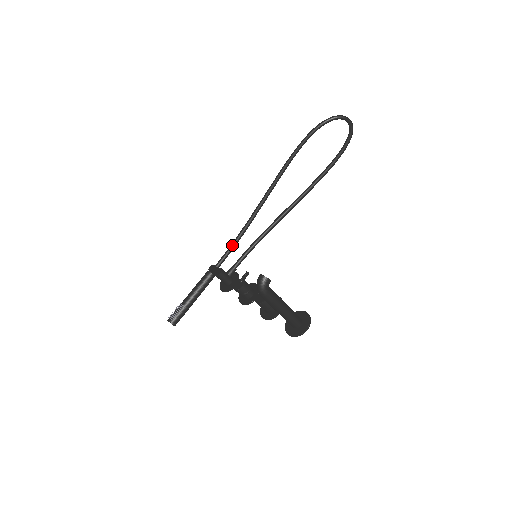
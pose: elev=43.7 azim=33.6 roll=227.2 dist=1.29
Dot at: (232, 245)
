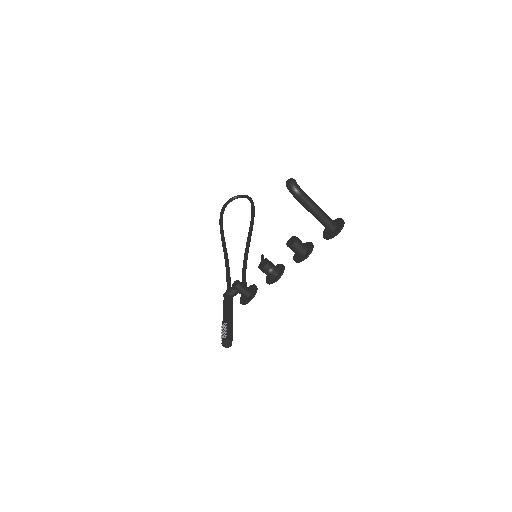
Dot at: (228, 275)
